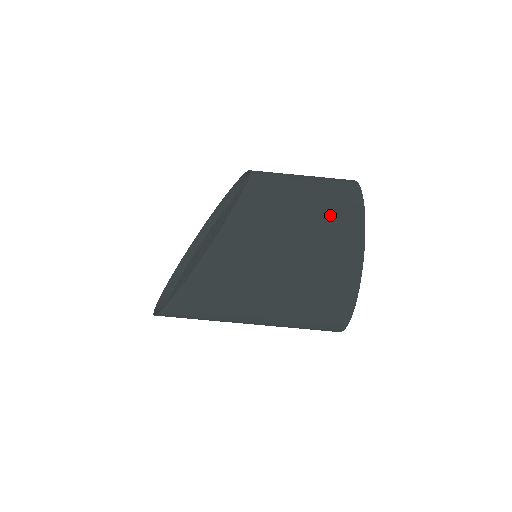
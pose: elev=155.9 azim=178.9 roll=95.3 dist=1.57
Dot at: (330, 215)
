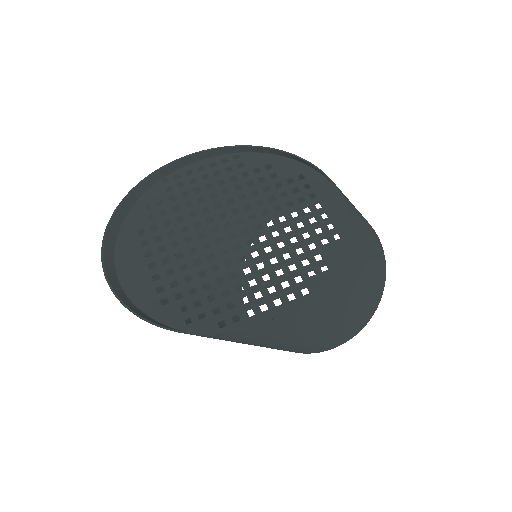
Dot at: (376, 278)
